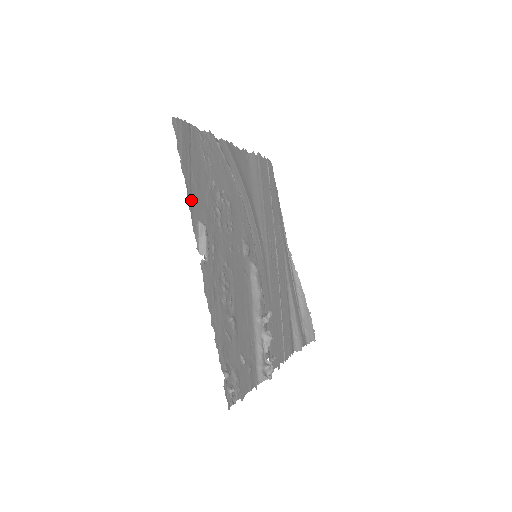
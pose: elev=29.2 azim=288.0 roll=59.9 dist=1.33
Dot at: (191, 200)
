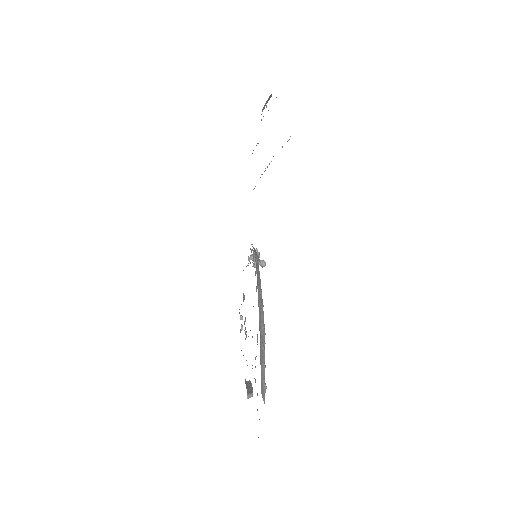
Dot at: occluded
